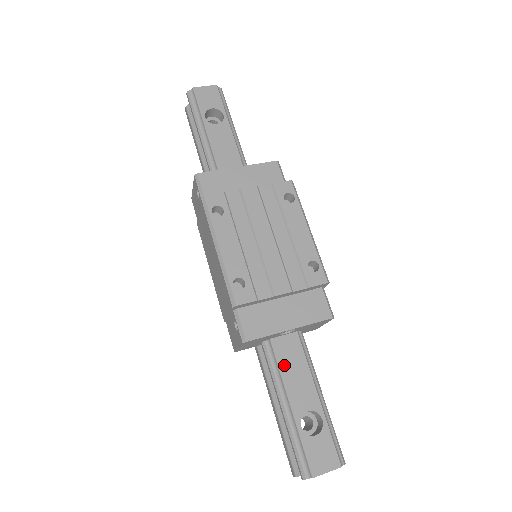
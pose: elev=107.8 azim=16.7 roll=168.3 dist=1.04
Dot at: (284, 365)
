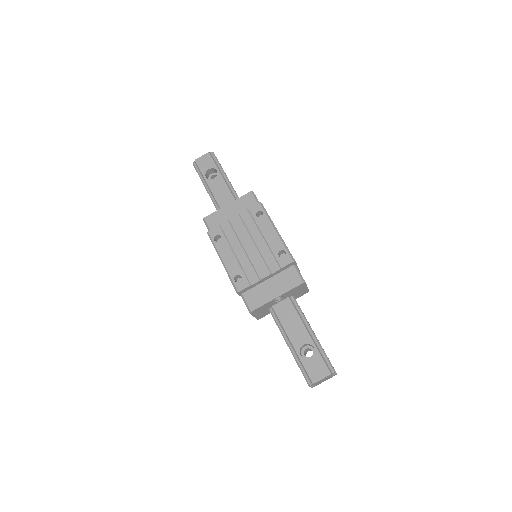
Dot at: (283, 320)
